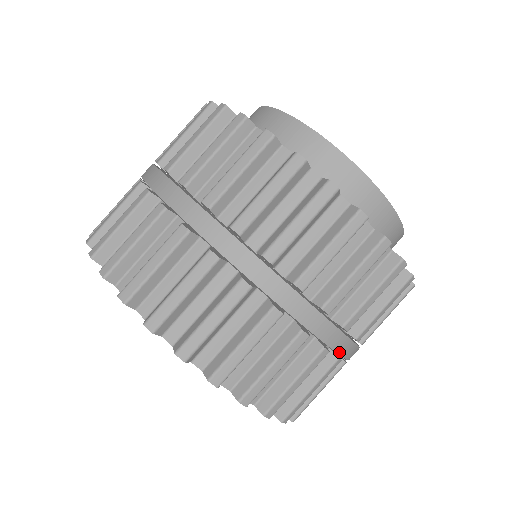
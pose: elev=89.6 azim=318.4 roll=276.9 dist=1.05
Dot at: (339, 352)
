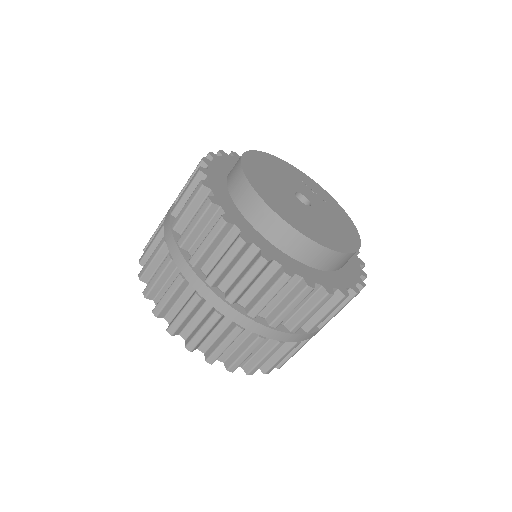
Dot at: (294, 341)
